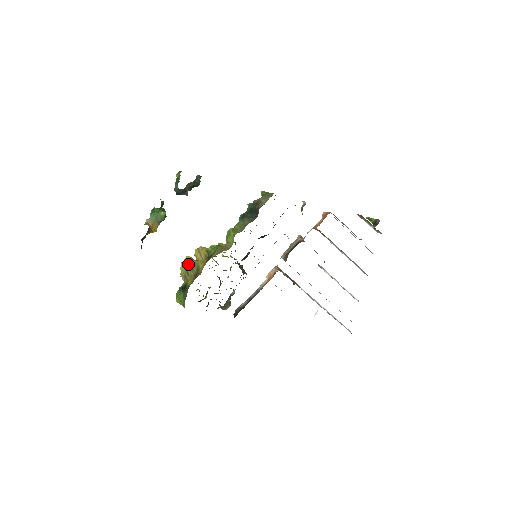
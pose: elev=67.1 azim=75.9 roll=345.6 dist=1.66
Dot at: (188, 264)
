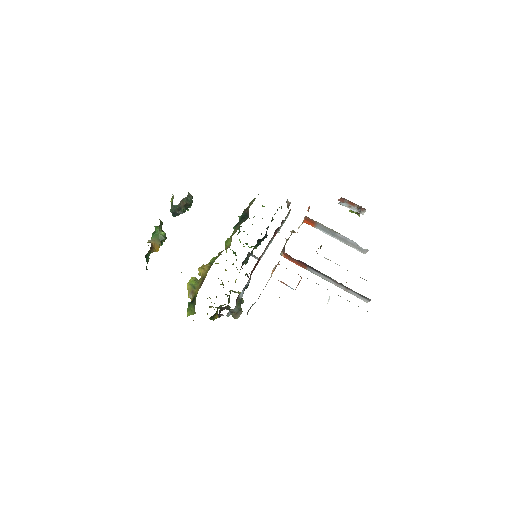
Dot at: (194, 281)
